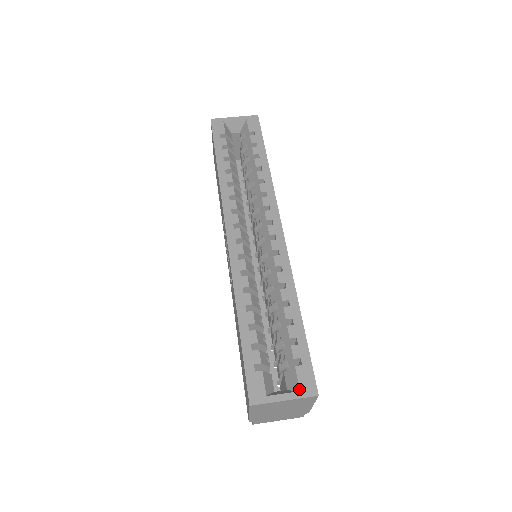
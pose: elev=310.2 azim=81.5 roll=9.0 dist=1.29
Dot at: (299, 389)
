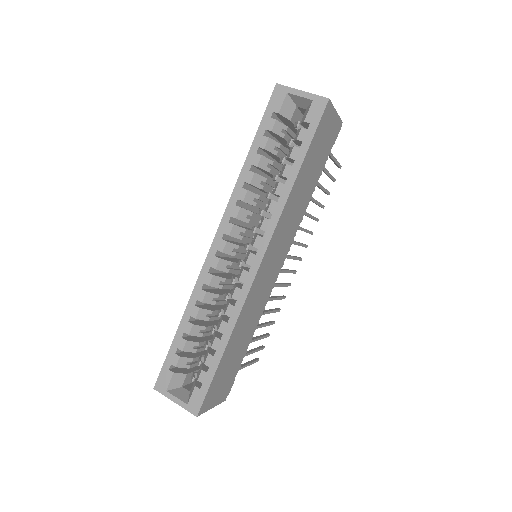
Dot at: (188, 403)
